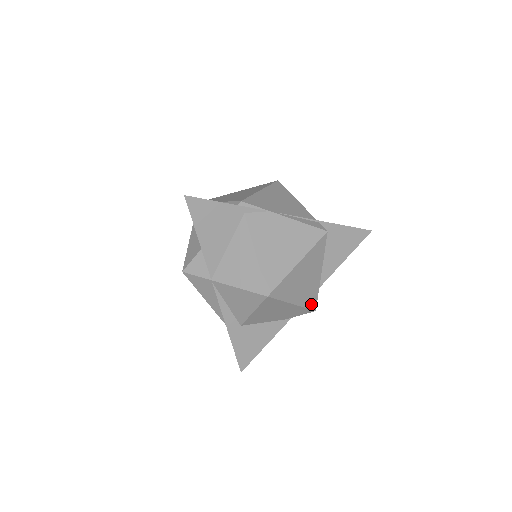
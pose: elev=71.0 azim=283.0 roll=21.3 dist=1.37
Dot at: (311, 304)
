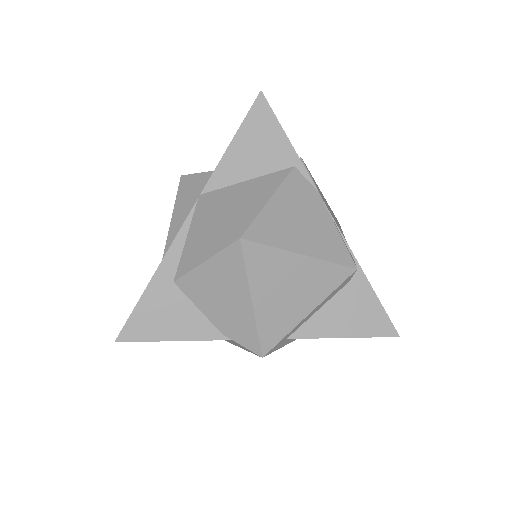
Dot at: (266, 338)
